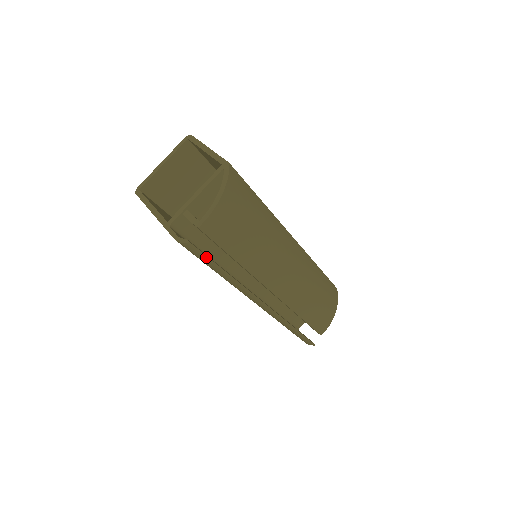
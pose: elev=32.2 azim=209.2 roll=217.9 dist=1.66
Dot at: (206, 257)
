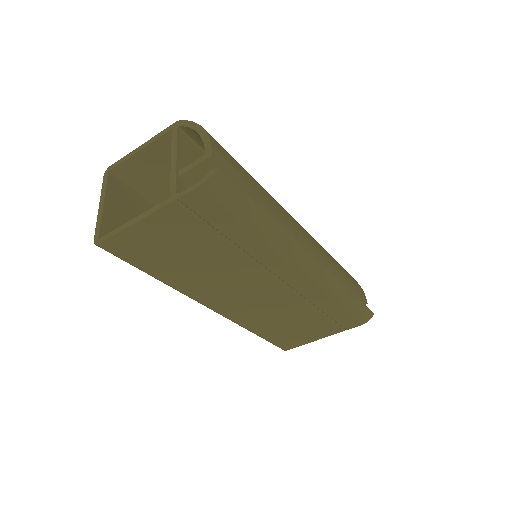
Dot at: (240, 191)
